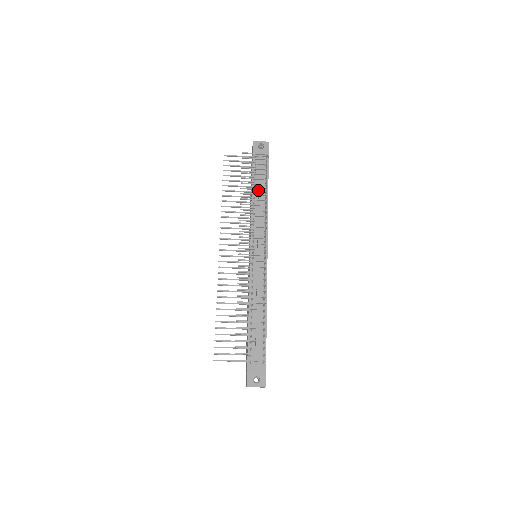
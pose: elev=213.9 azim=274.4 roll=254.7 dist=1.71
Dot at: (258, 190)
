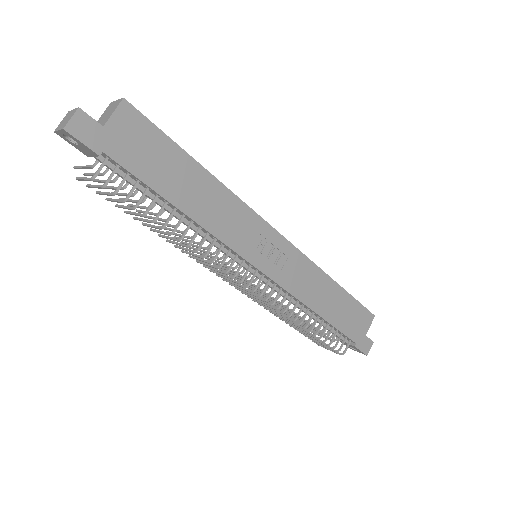
Dot at: (161, 202)
